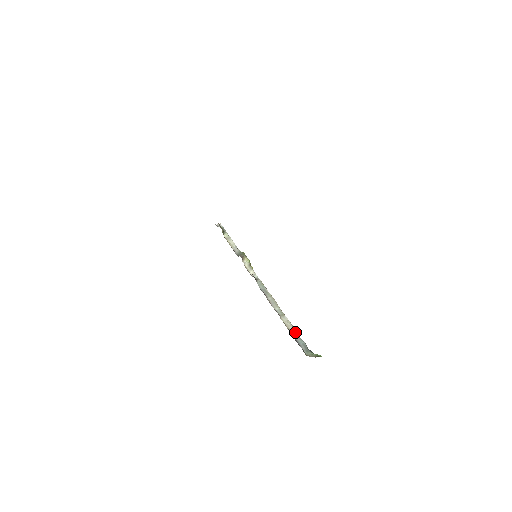
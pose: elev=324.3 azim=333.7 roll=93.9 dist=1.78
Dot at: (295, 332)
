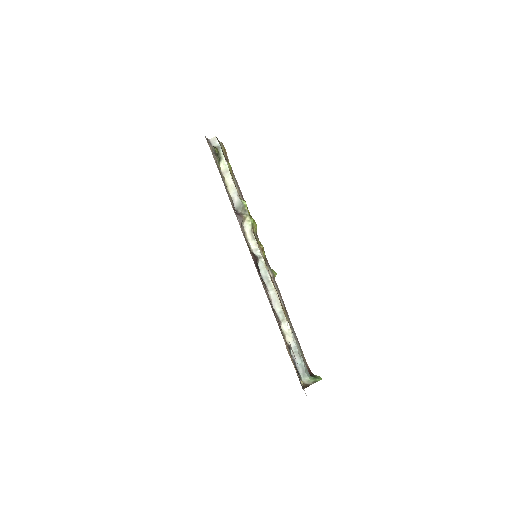
Dot at: (295, 348)
